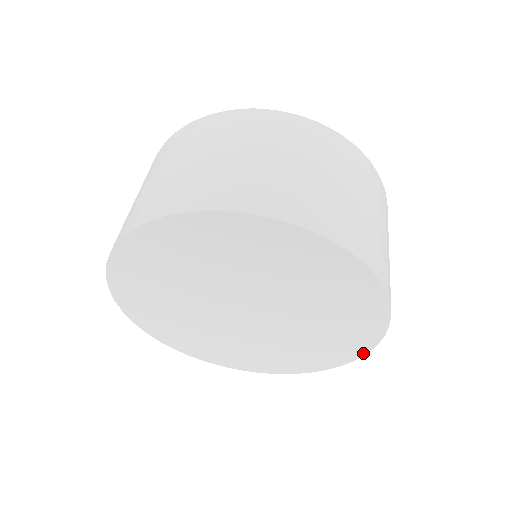
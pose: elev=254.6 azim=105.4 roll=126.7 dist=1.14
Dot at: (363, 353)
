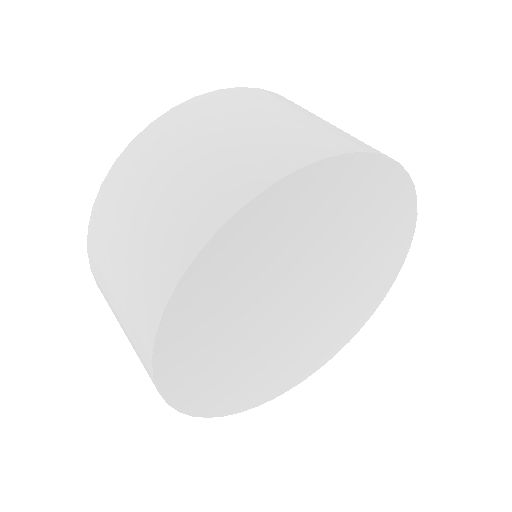
Dot at: (412, 233)
